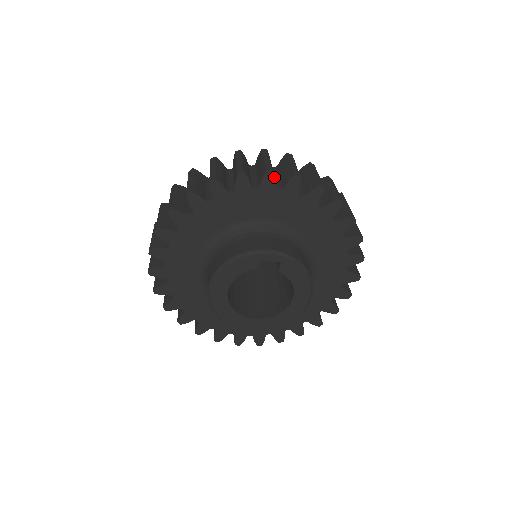
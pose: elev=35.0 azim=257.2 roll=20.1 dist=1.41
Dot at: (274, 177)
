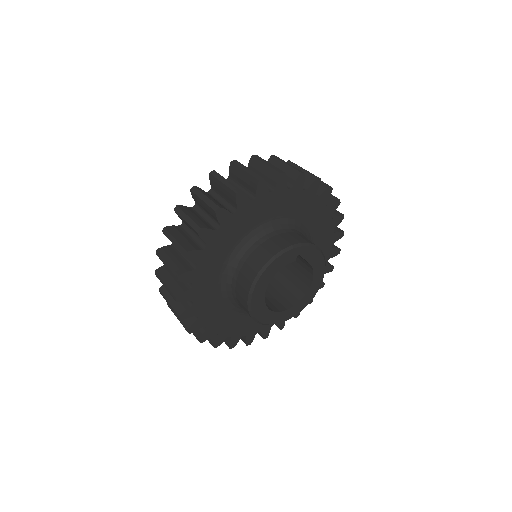
Dot at: (304, 178)
